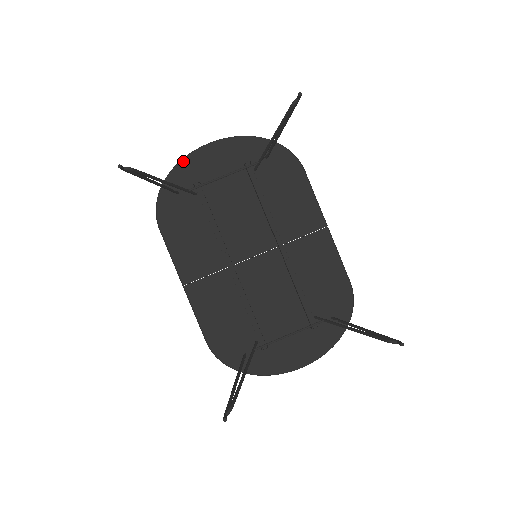
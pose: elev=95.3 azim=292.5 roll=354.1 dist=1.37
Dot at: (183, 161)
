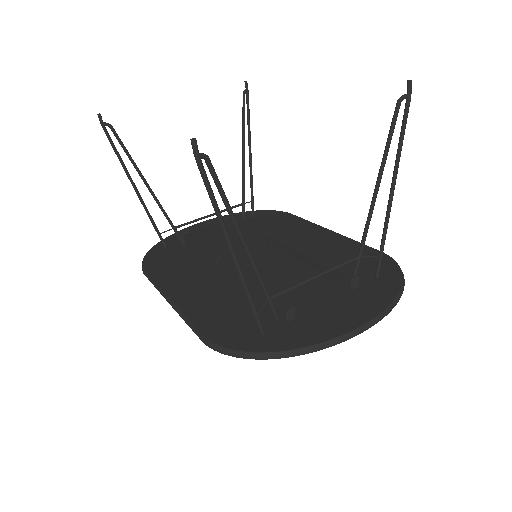
Dot at: (173, 235)
